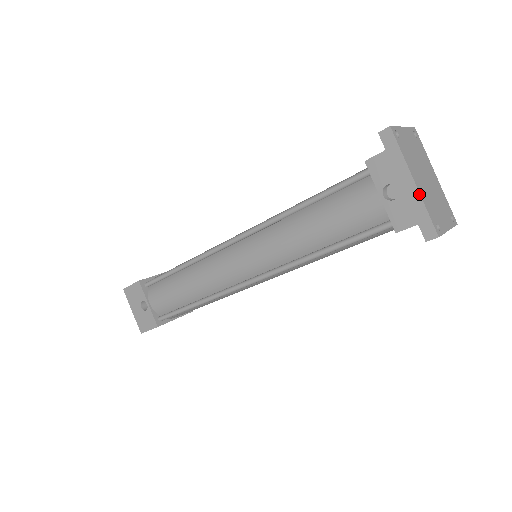
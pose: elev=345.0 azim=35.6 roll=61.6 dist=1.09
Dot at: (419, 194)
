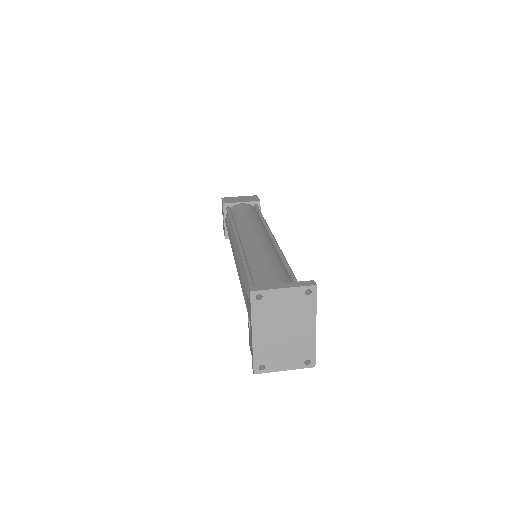
Dot at: (252, 343)
